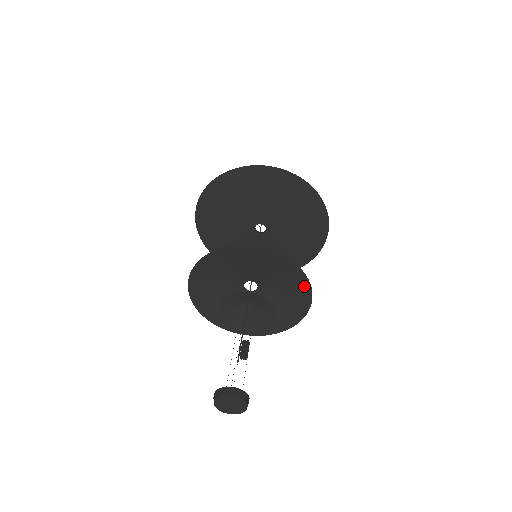
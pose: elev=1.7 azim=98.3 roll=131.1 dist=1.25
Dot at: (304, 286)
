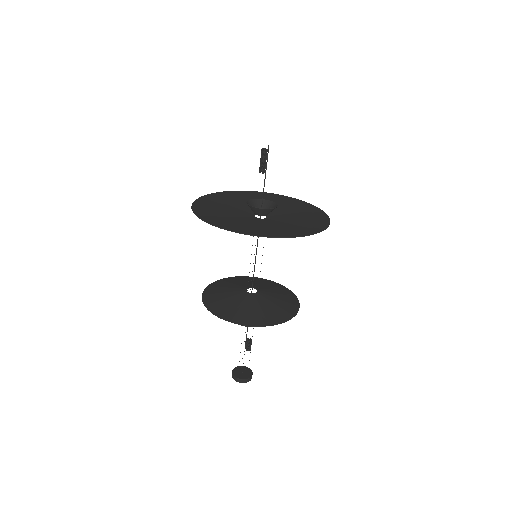
Dot at: (291, 312)
